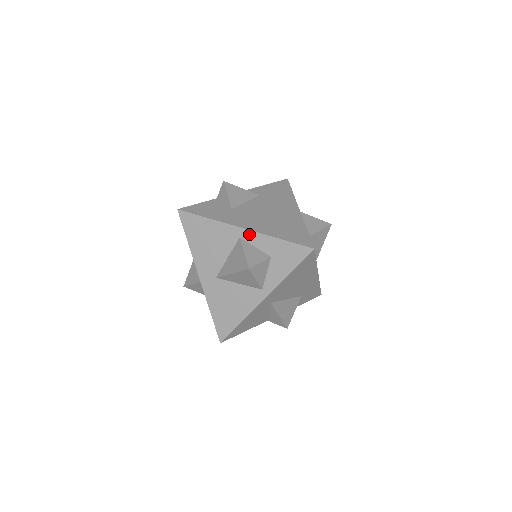
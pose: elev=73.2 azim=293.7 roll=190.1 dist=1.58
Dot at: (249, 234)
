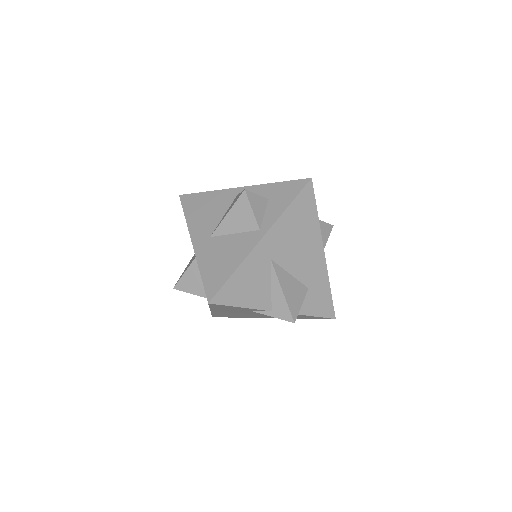
Dot at: (247, 189)
